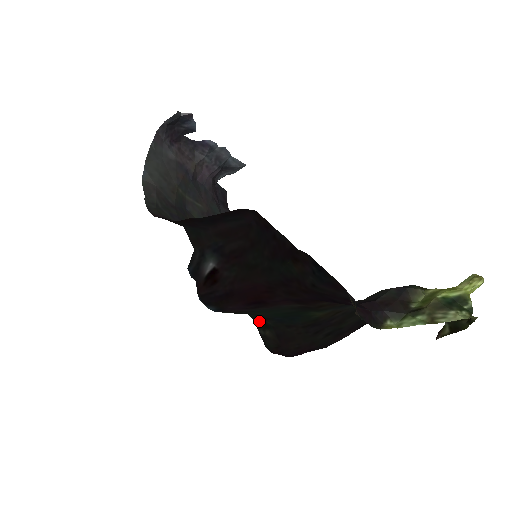
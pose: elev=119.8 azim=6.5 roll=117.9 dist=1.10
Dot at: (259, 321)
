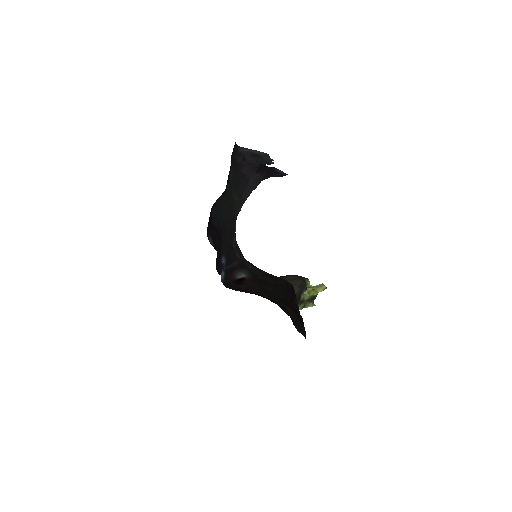
Dot at: occluded
